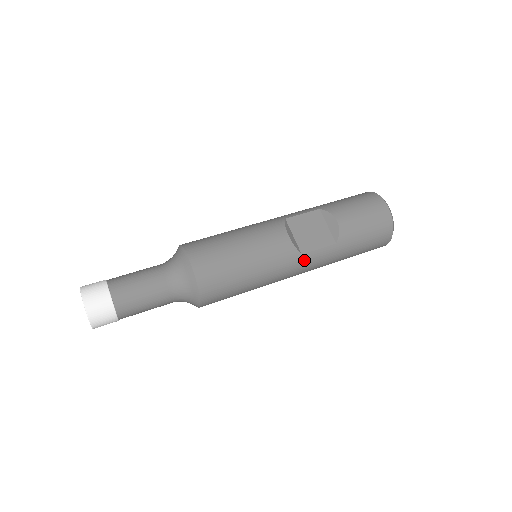
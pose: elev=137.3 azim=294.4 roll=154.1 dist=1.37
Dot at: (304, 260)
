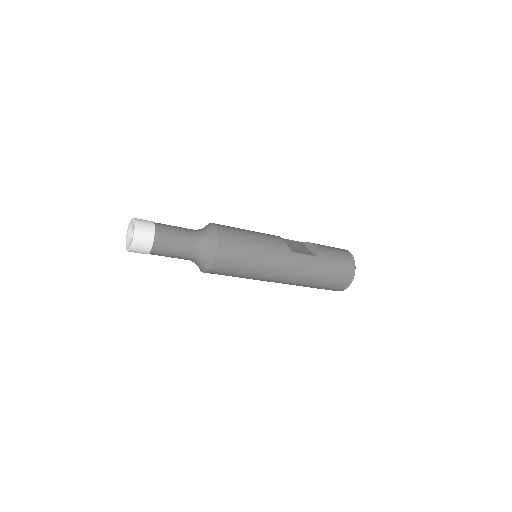
Dot at: (293, 257)
